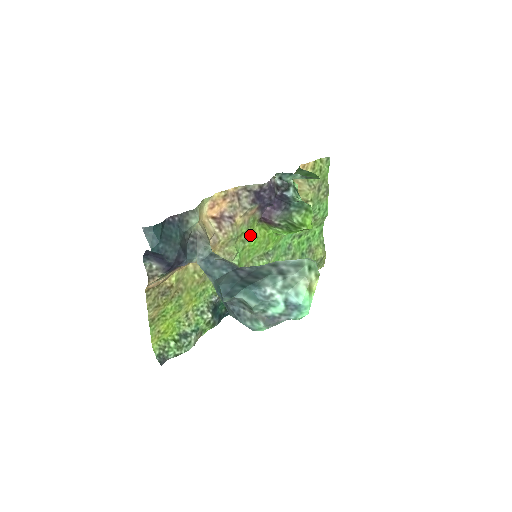
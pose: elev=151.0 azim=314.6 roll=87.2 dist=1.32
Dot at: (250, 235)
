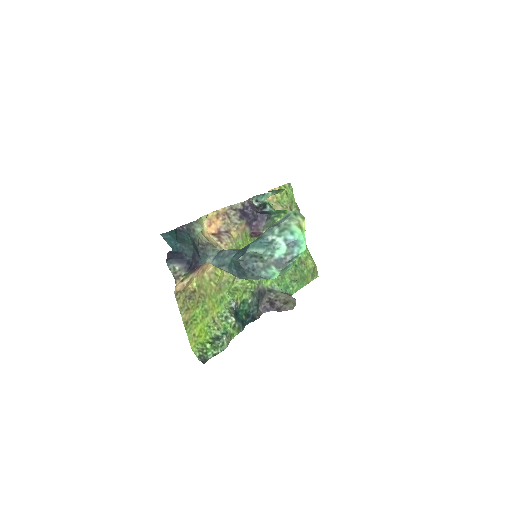
Dot at: occluded
